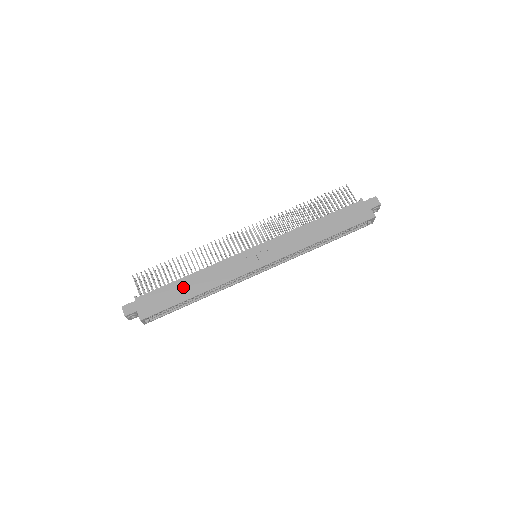
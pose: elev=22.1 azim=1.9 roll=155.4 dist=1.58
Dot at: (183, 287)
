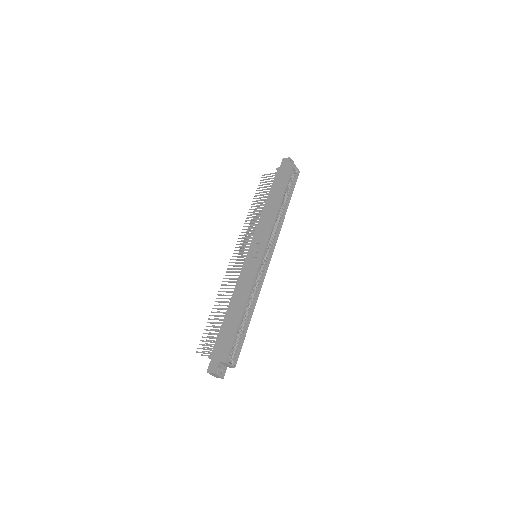
Dot at: (231, 316)
